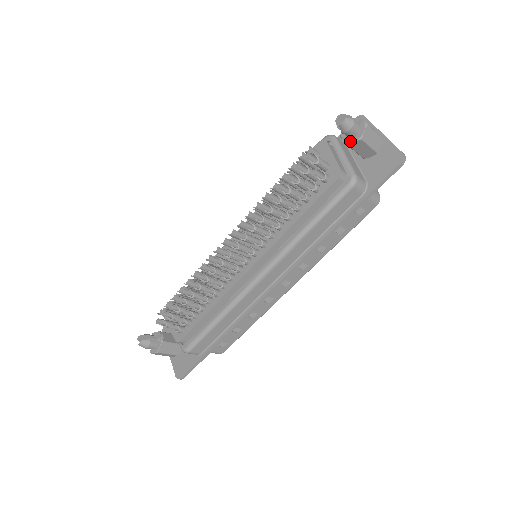
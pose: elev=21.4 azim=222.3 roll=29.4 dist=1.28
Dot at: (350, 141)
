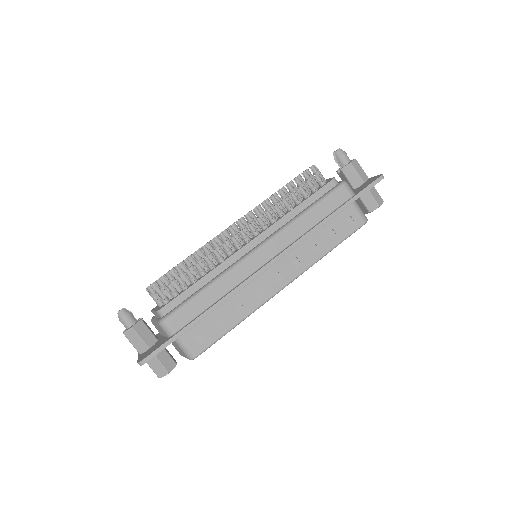
Dot at: (343, 167)
